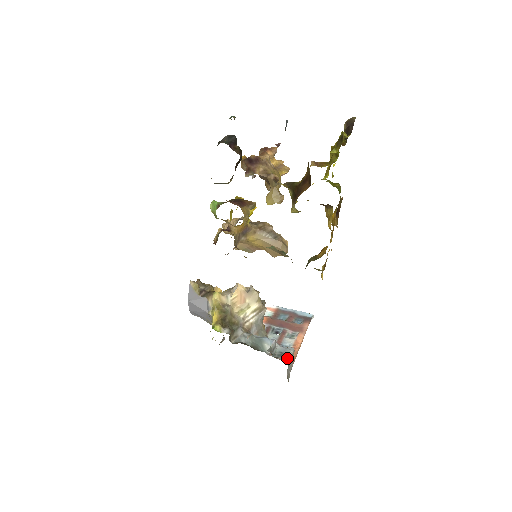
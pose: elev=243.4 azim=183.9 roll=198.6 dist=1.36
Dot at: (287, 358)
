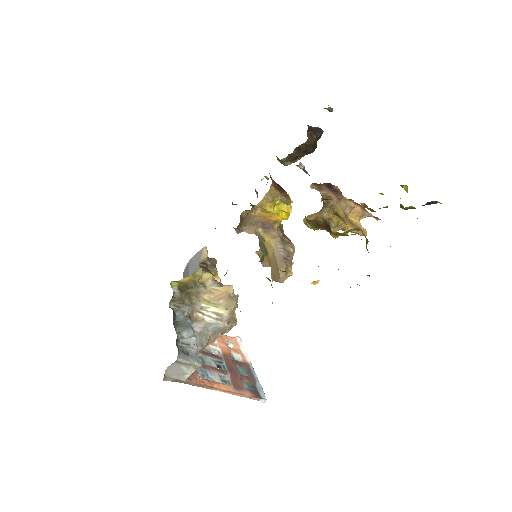
Dot at: (184, 357)
